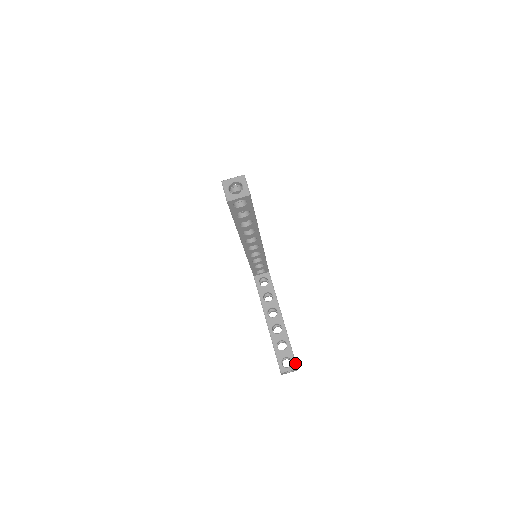
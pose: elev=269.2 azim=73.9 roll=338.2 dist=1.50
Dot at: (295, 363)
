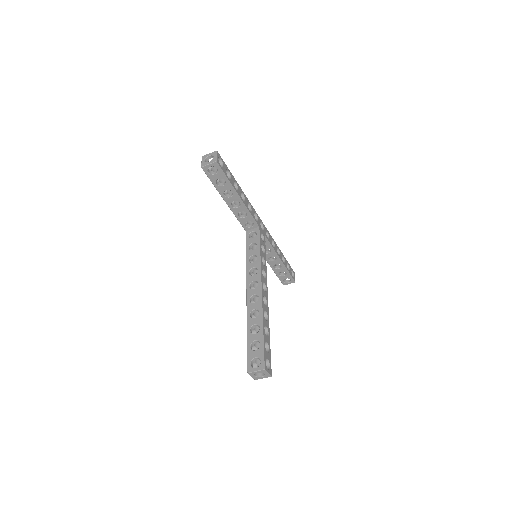
Dot at: (293, 281)
